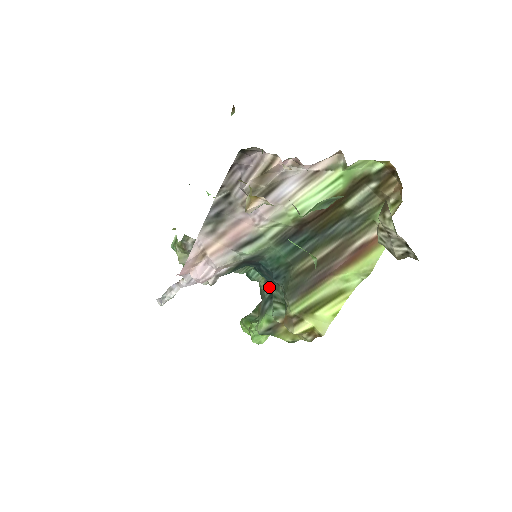
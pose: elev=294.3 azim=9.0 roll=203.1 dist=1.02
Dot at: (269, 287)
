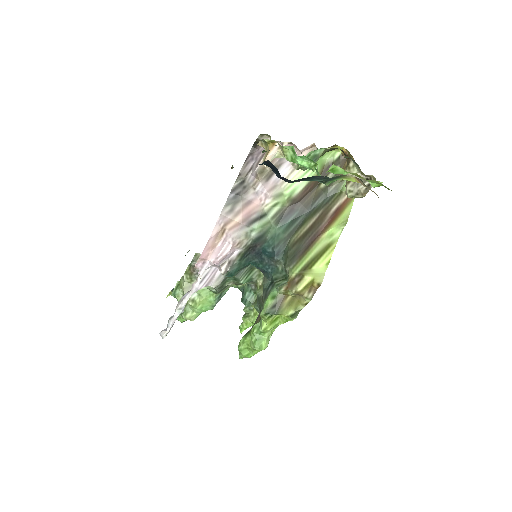
Dot at: (268, 280)
